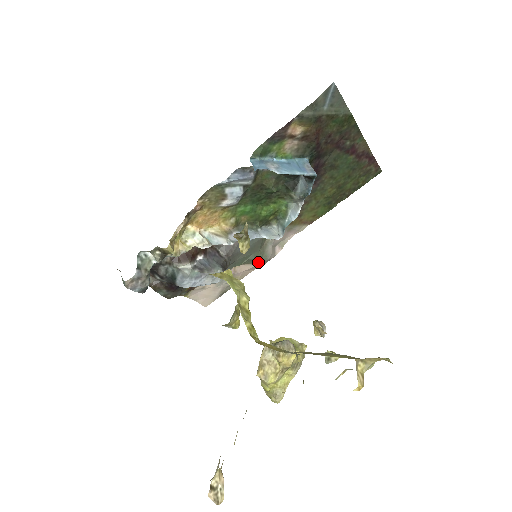
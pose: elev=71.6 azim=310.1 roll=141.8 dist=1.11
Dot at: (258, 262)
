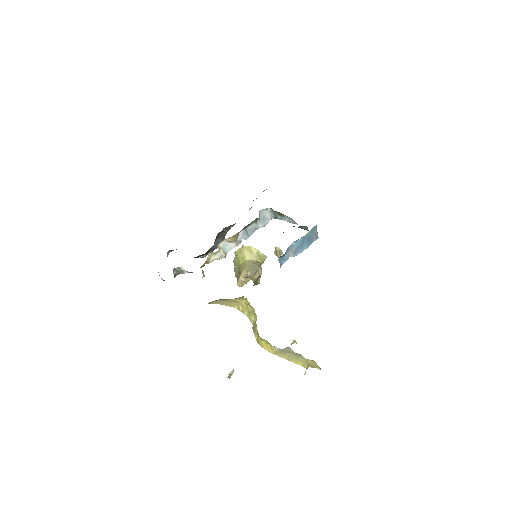
Dot at: occluded
